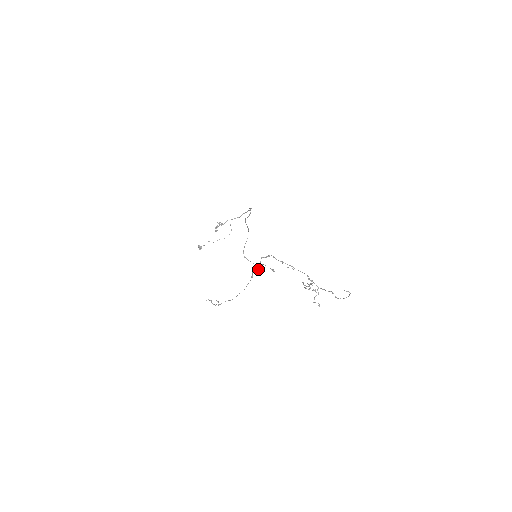
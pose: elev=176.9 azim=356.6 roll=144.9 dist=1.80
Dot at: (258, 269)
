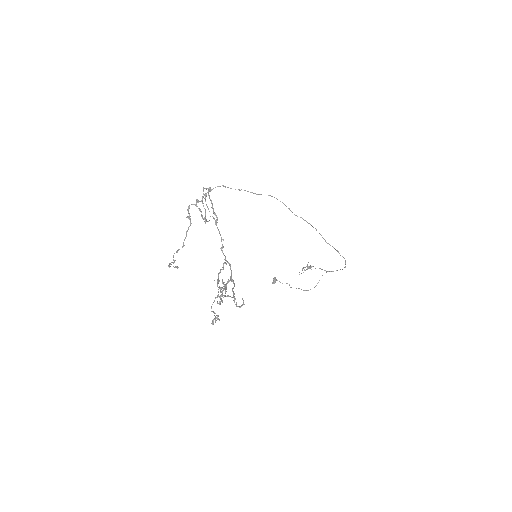
Dot at: (202, 216)
